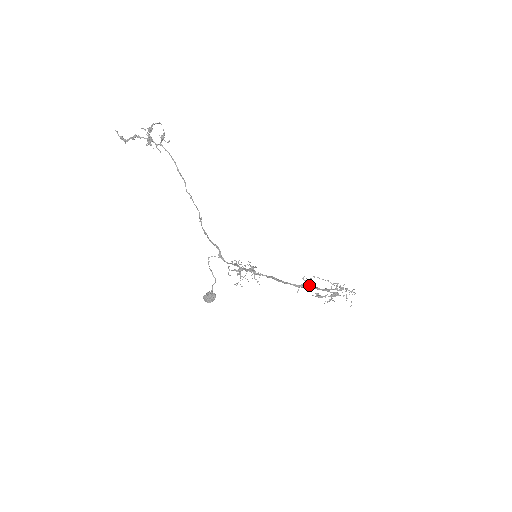
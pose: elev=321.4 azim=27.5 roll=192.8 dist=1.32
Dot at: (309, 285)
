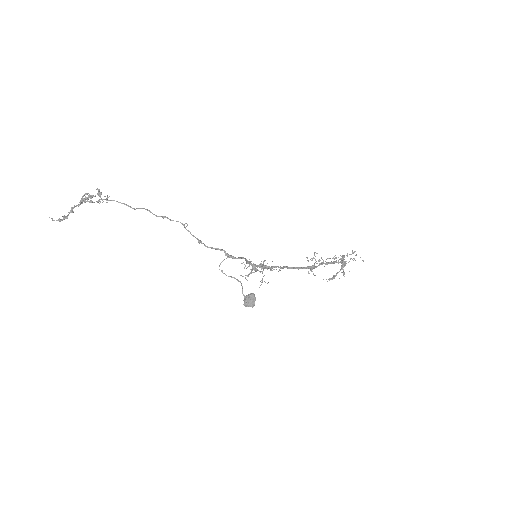
Dot at: (318, 261)
